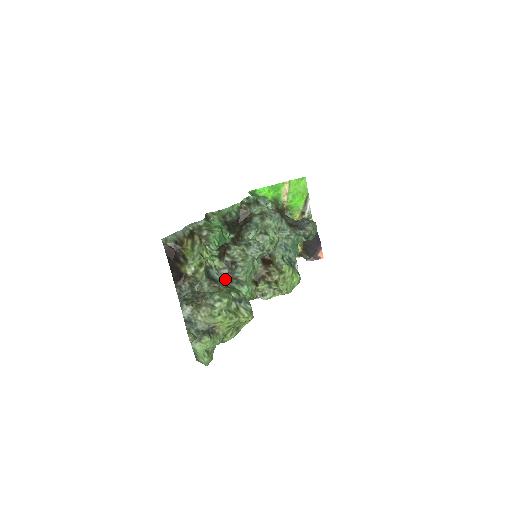
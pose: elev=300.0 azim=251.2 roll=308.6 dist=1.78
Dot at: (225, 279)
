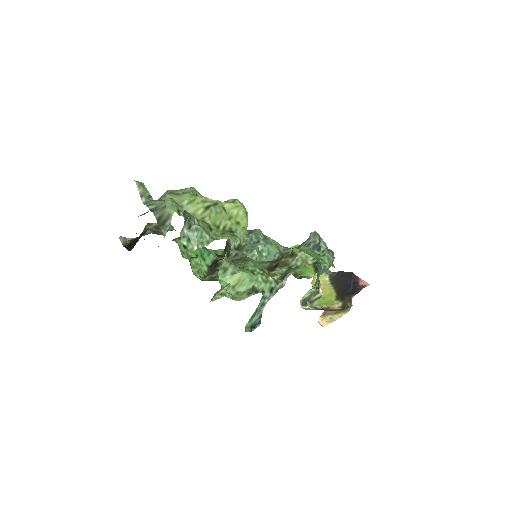
Dot at: occluded
